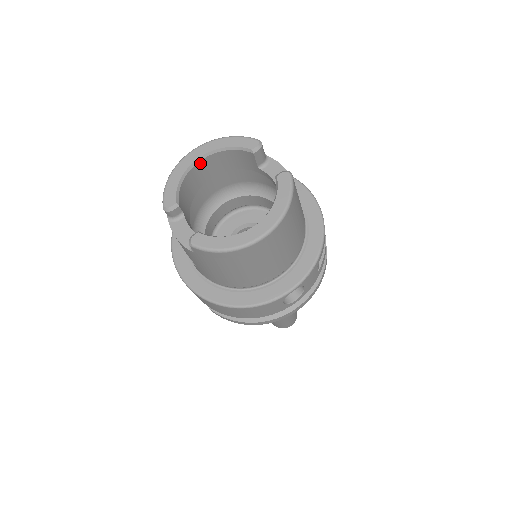
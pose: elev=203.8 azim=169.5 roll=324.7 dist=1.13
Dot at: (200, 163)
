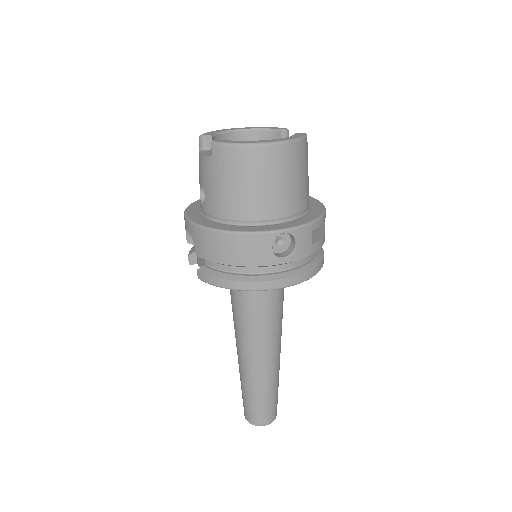
Dot at: (238, 134)
